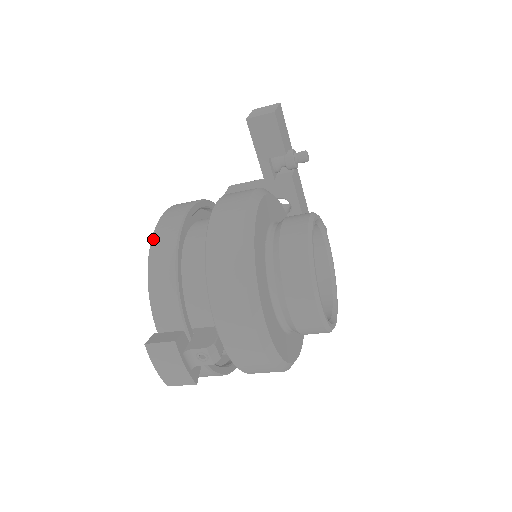
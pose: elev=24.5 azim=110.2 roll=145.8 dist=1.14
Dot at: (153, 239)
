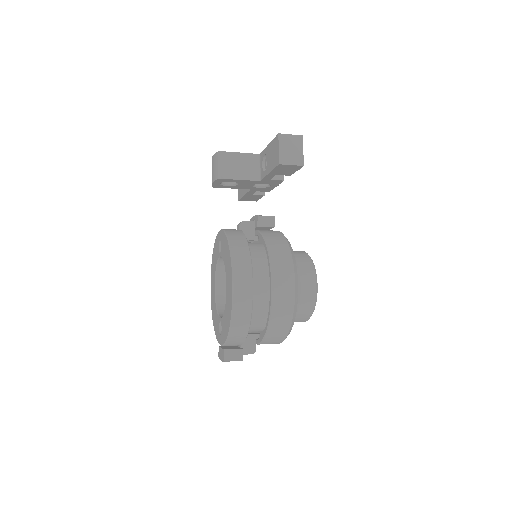
Dot at: (234, 313)
